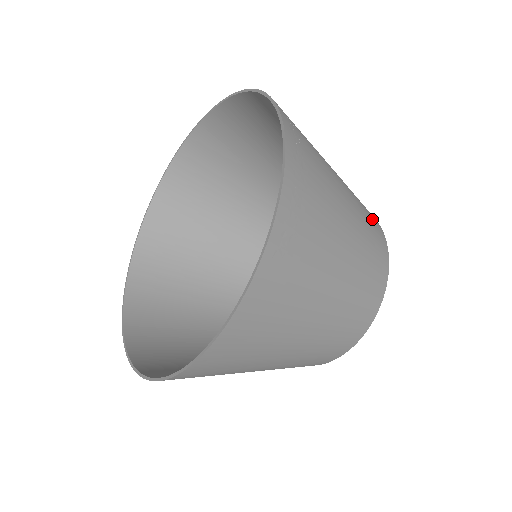
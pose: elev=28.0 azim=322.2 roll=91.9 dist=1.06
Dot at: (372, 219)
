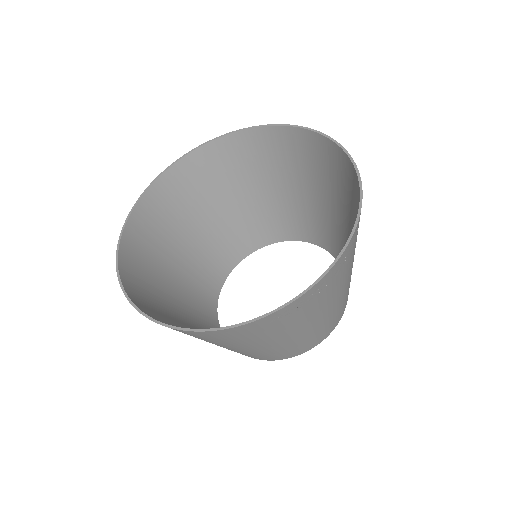
Dot at: occluded
